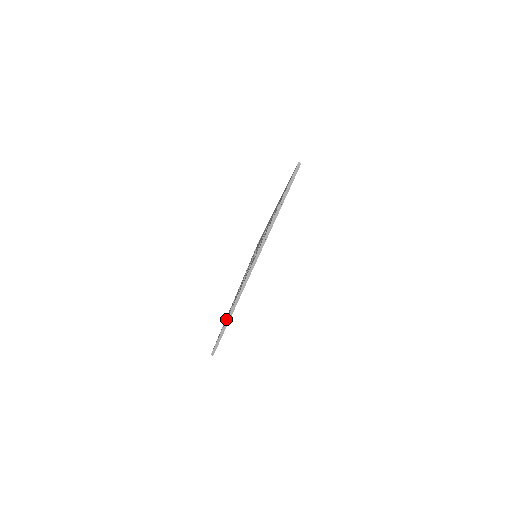
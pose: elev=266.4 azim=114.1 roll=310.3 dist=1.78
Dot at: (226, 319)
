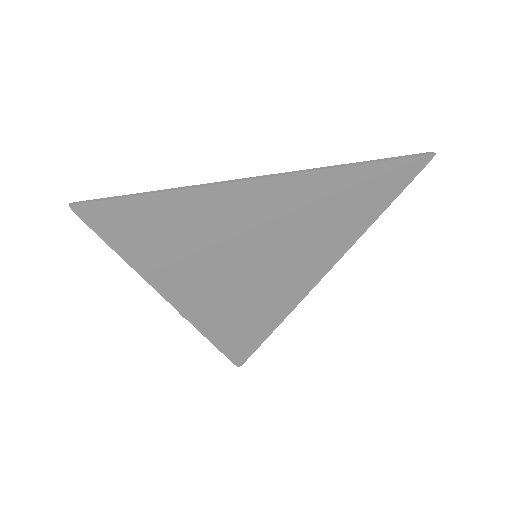
Dot at: (147, 211)
